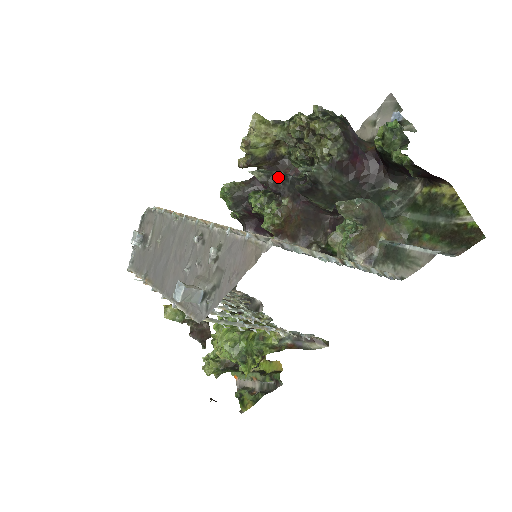
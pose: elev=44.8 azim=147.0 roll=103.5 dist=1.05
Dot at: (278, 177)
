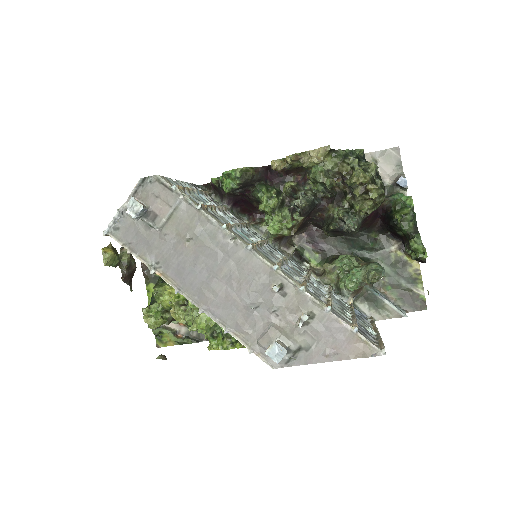
Dot at: (313, 205)
